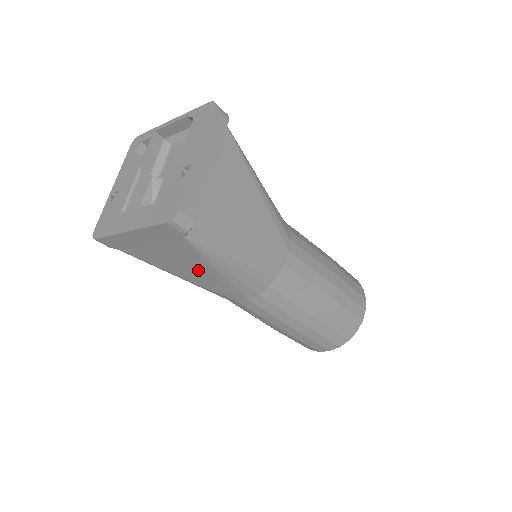
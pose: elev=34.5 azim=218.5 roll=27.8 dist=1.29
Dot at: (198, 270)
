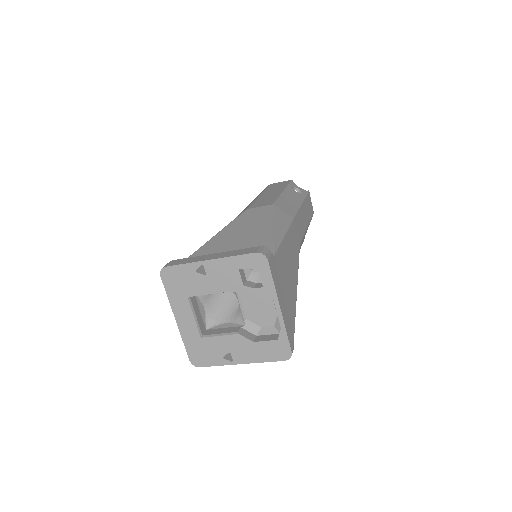
Dot at: occluded
